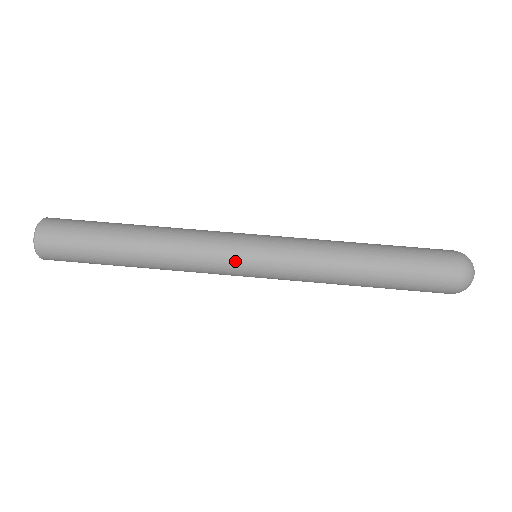
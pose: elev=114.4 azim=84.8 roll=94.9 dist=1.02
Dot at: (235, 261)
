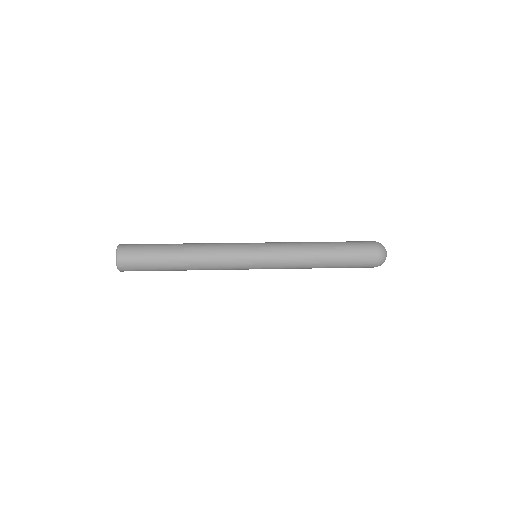
Dot at: (245, 258)
